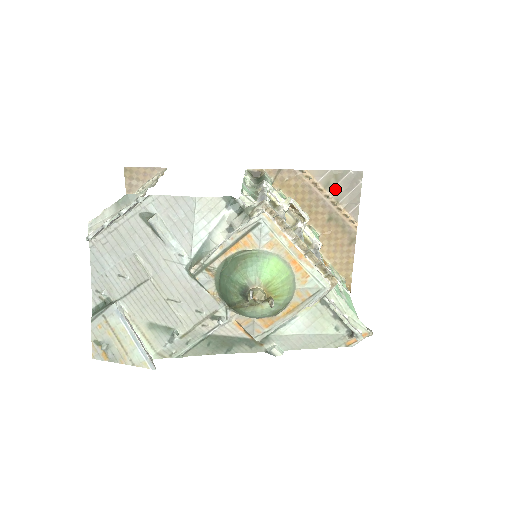
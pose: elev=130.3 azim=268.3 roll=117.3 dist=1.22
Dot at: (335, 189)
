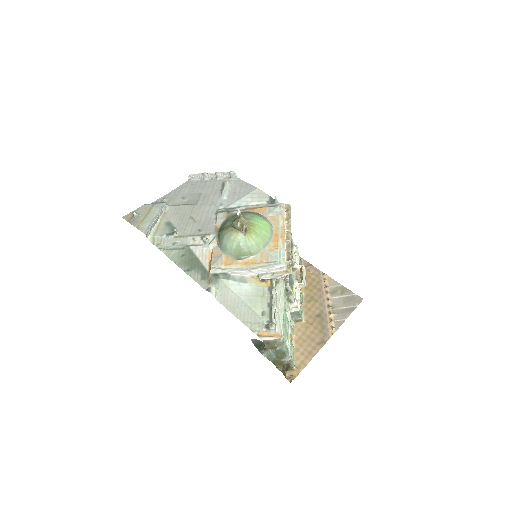
Dot at: (337, 299)
